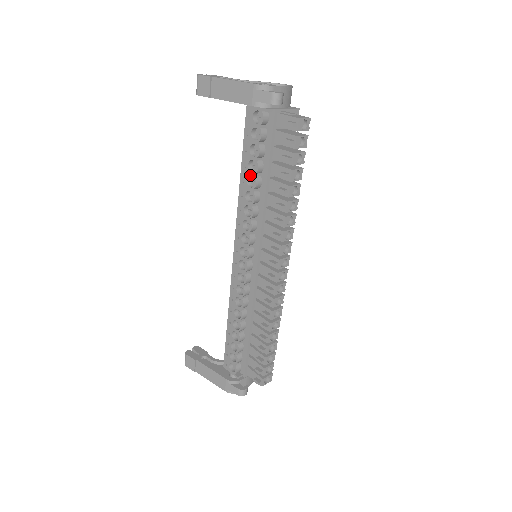
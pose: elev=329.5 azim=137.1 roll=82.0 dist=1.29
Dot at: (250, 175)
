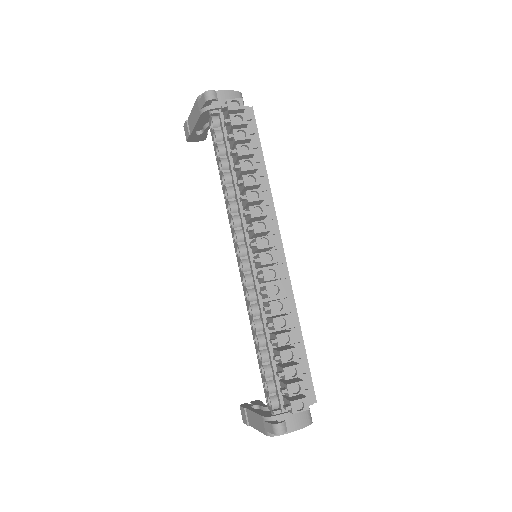
Dot at: (222, 175)
